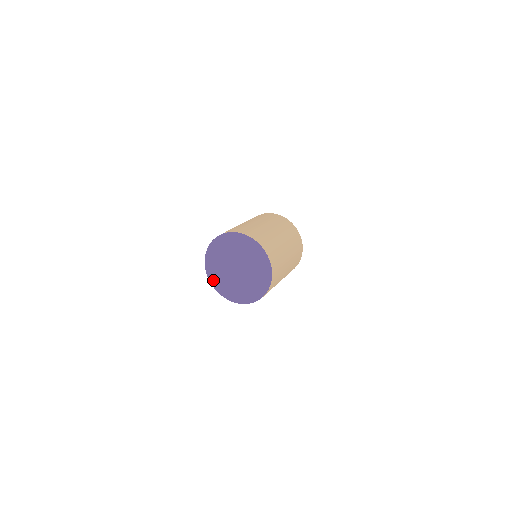
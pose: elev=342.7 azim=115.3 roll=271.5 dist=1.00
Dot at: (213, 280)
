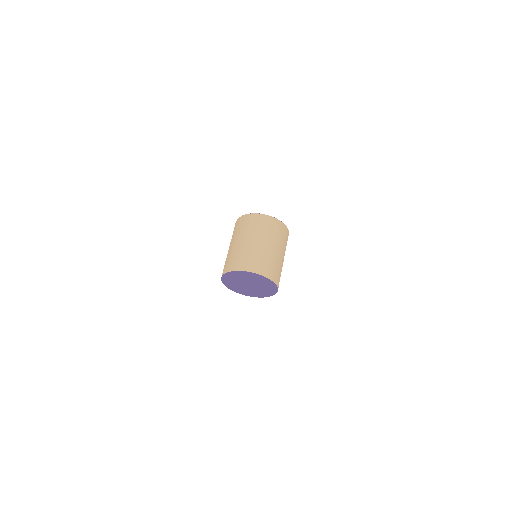
Dot at: (233, 289)
